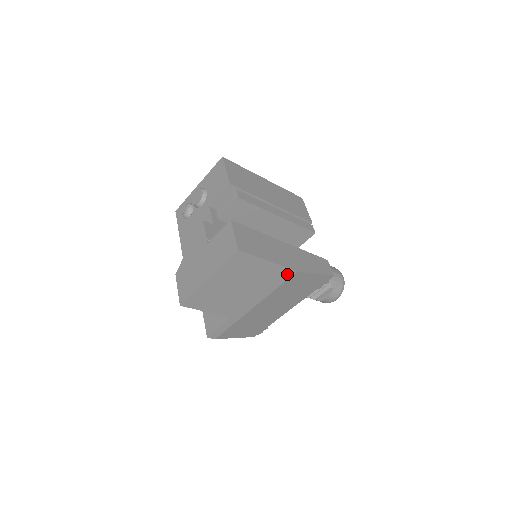
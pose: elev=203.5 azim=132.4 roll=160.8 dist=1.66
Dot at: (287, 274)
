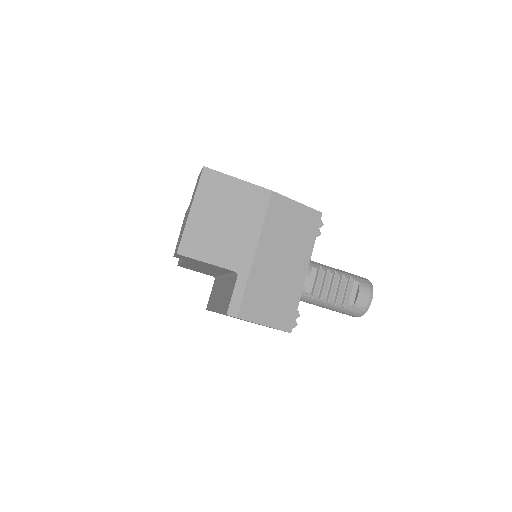
Dot at: (265, 196)
